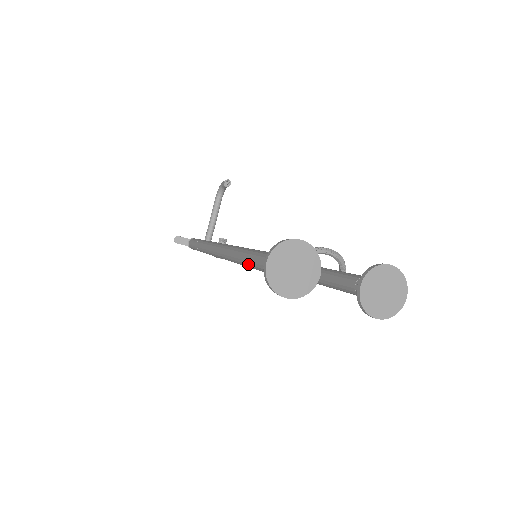
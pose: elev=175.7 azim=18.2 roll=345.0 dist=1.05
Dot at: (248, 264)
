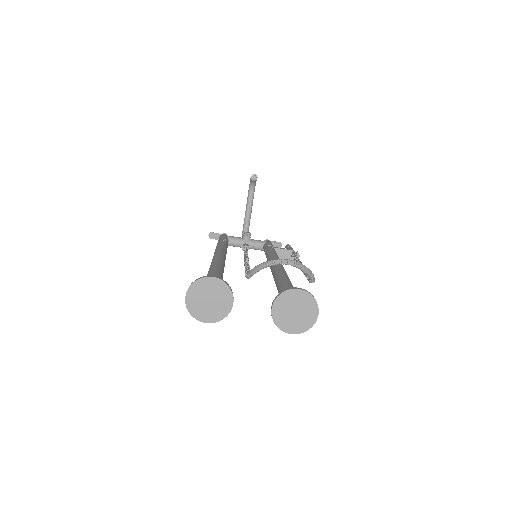
Dot at: occluded
